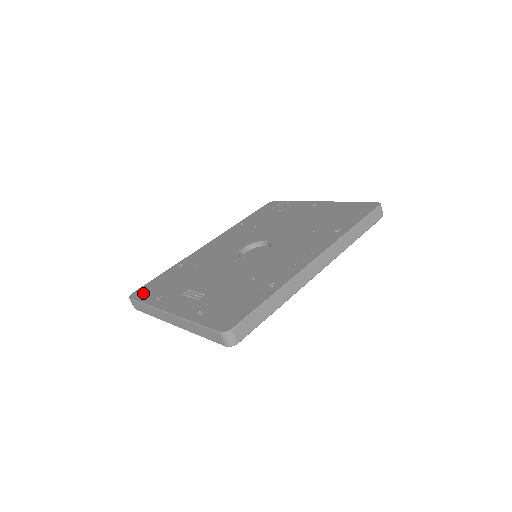
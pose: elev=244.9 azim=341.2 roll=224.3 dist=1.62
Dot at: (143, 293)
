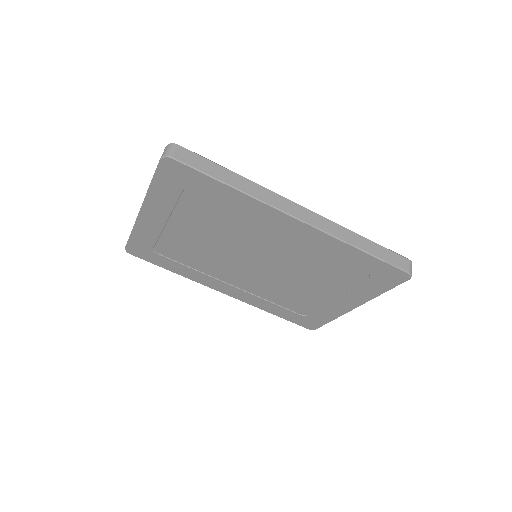
Dot at: occluded
